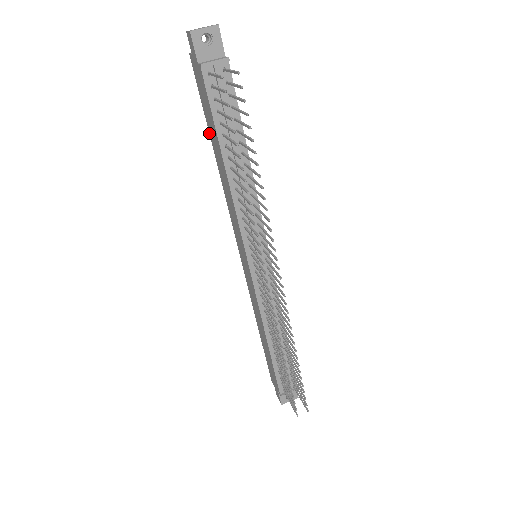
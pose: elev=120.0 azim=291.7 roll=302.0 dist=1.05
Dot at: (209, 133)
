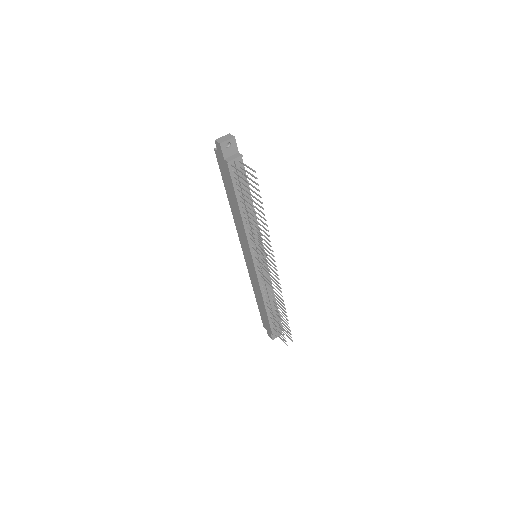
Dot at: occluded
